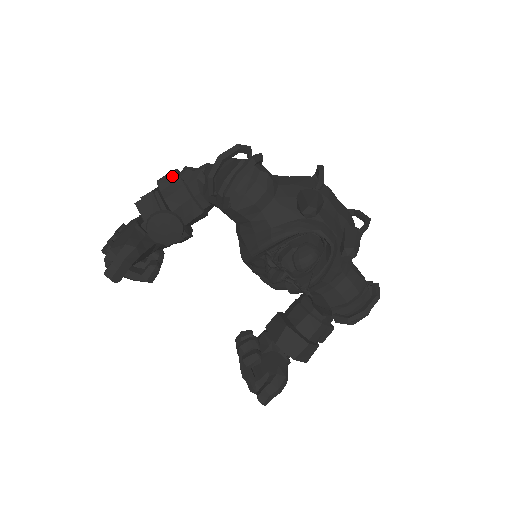
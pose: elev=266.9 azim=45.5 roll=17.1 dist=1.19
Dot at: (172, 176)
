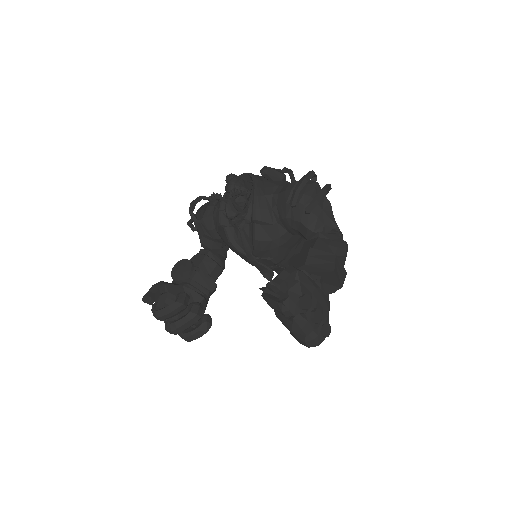
Dot at: occluded
